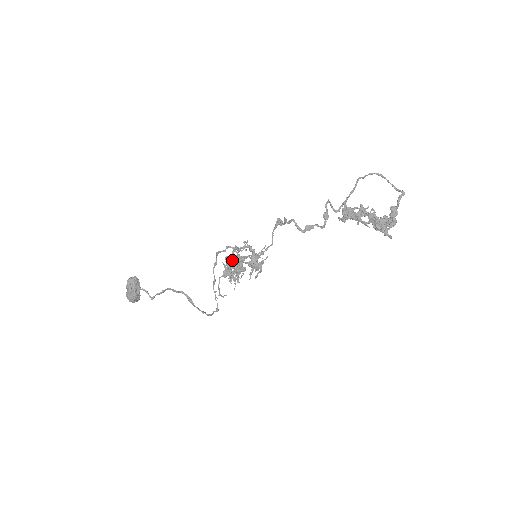
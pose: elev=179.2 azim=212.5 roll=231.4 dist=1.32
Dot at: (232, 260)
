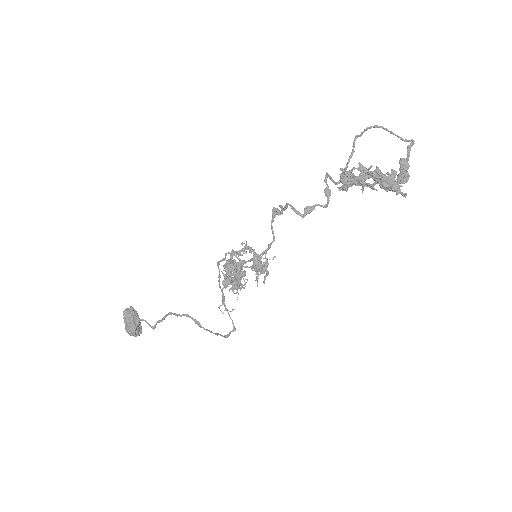
Dot at: (230, 266)
